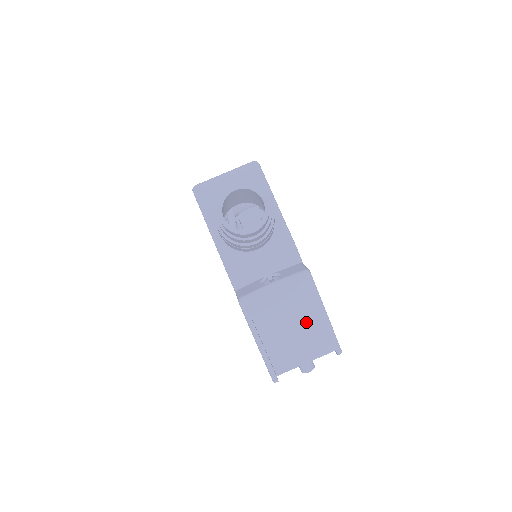
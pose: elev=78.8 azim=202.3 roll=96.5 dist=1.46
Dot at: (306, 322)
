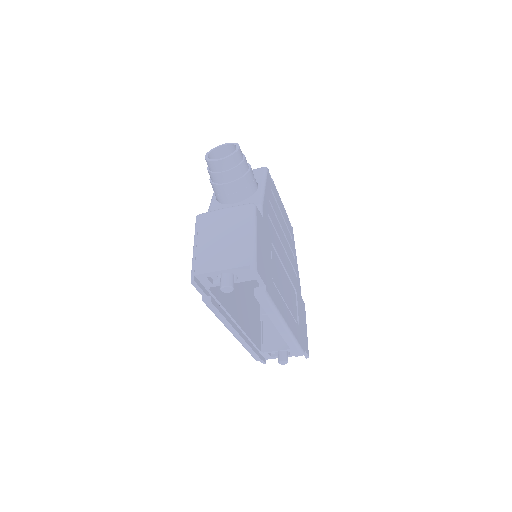
Dot at: (236, 238)
